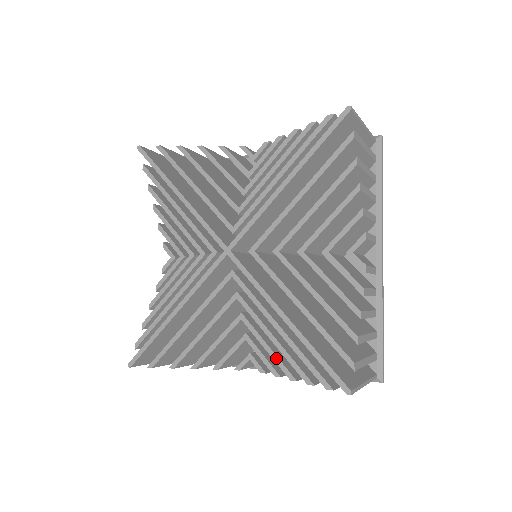
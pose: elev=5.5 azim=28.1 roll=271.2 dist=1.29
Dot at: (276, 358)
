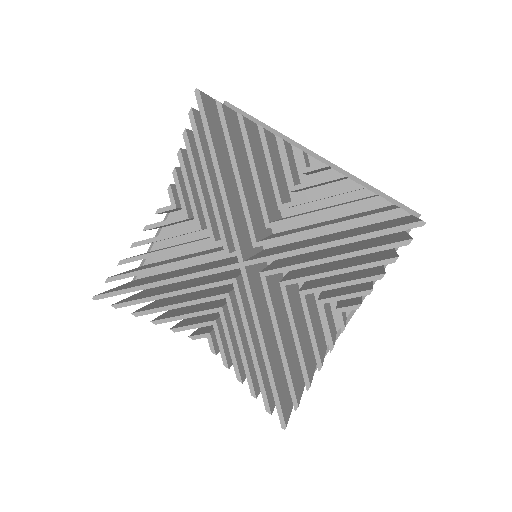
Dot at: (234, 358)
